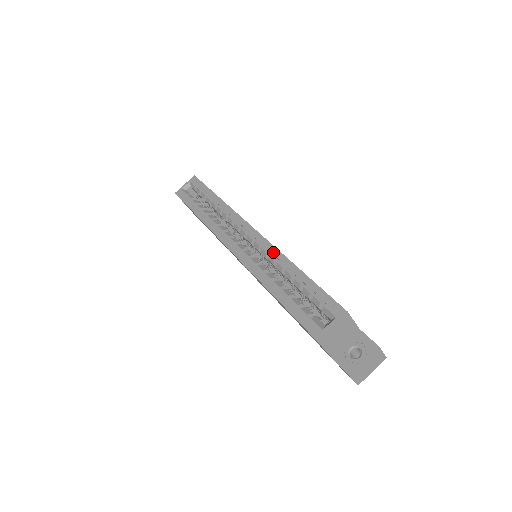
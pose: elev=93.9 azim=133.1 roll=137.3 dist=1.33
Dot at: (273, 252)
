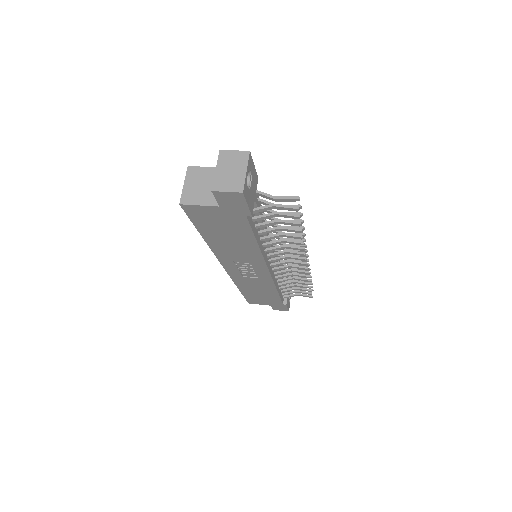
Dot at: occluded
